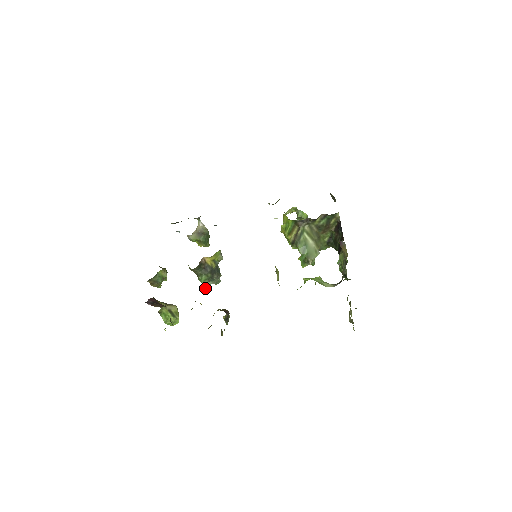
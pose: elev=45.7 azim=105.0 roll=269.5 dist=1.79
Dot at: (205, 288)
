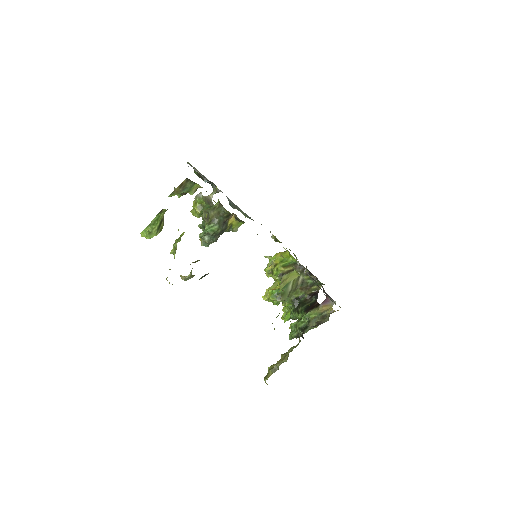
Dot at: (199, 237)
